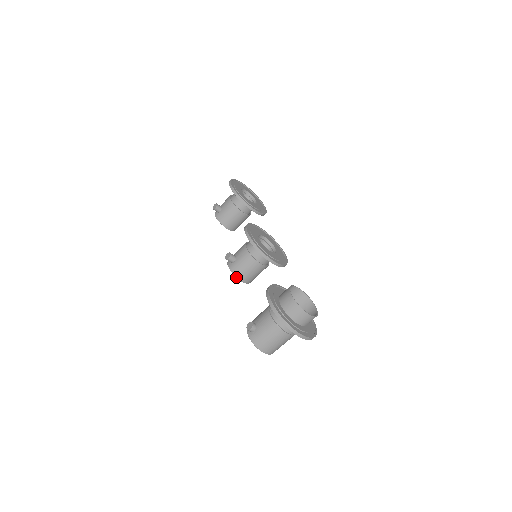
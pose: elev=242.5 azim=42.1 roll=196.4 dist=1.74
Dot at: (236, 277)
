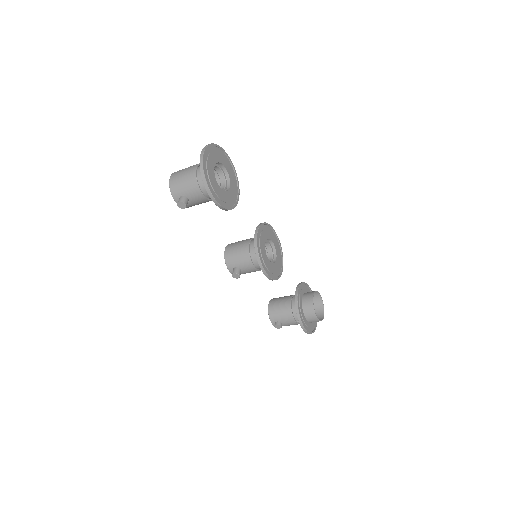
Dot at: occluded
